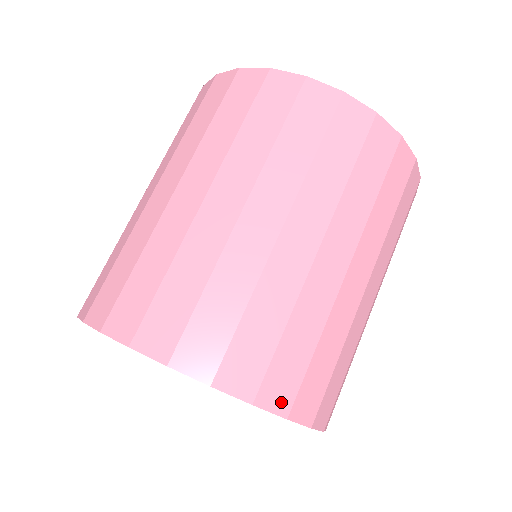
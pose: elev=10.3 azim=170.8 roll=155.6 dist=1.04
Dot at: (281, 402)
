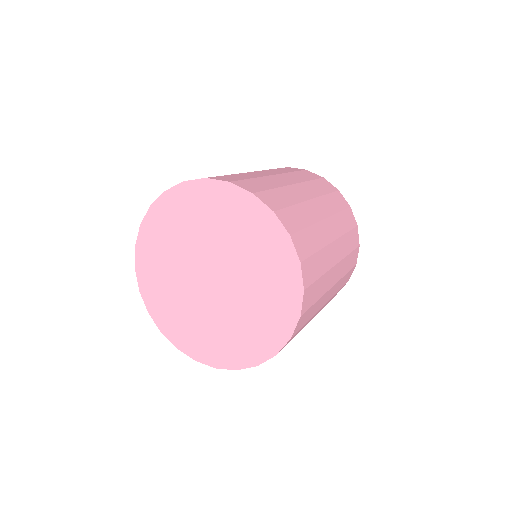
Dot at: (288, 226)
